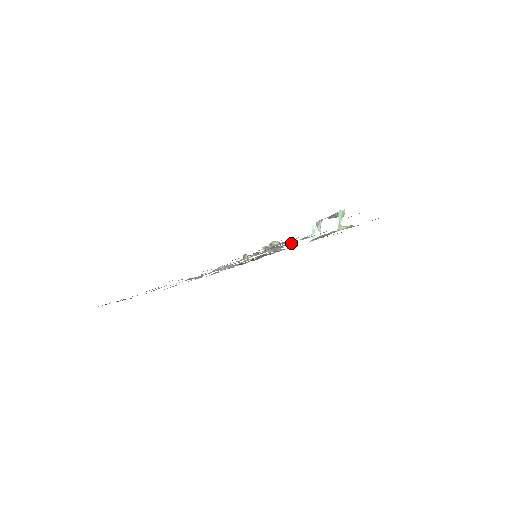
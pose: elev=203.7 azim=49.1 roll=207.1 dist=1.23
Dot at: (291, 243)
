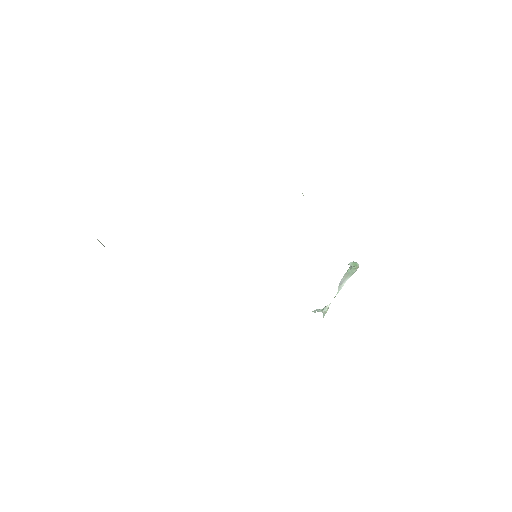
Dot at: occluded
